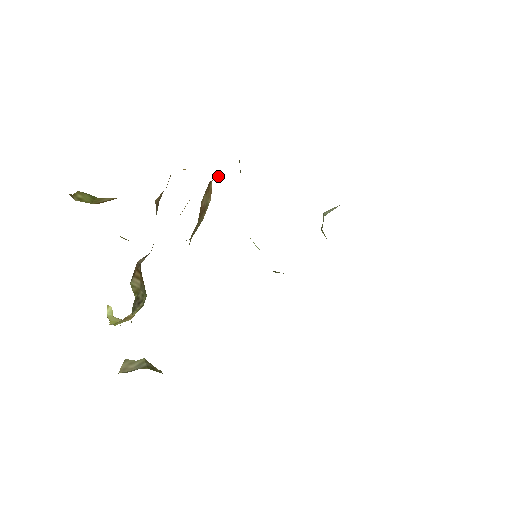
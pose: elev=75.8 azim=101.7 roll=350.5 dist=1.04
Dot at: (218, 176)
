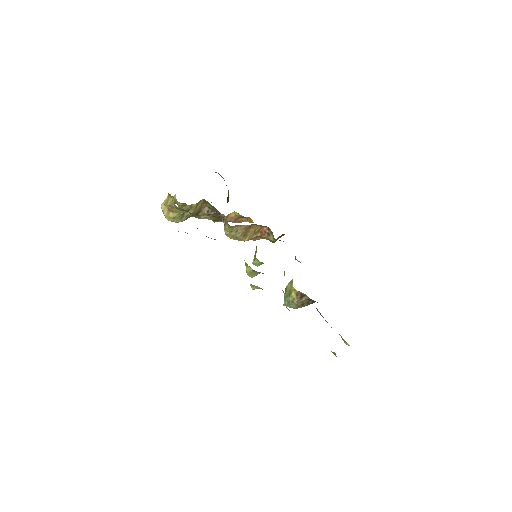
Dot at: (267, 231)
